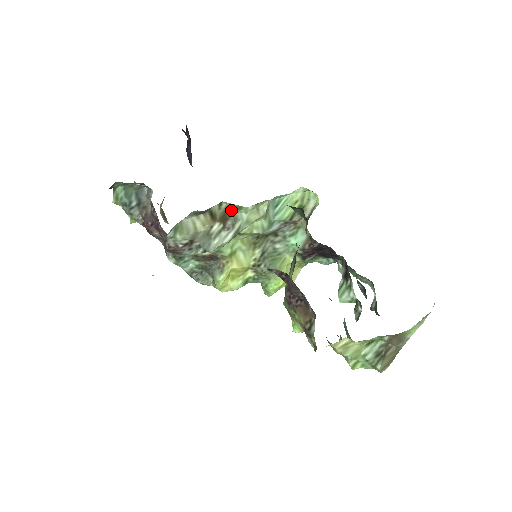
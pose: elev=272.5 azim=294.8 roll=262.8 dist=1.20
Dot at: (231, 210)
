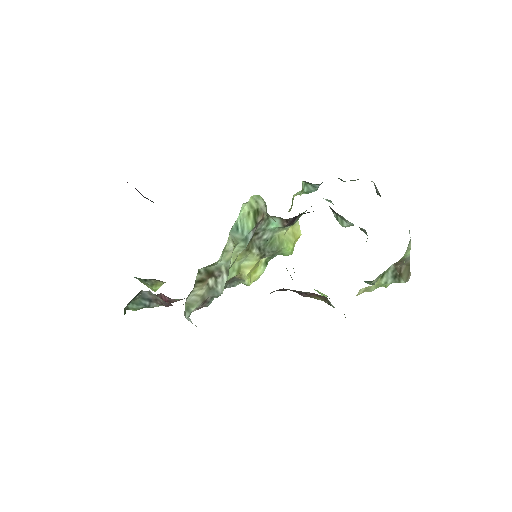
Dot at: (209, 268)
